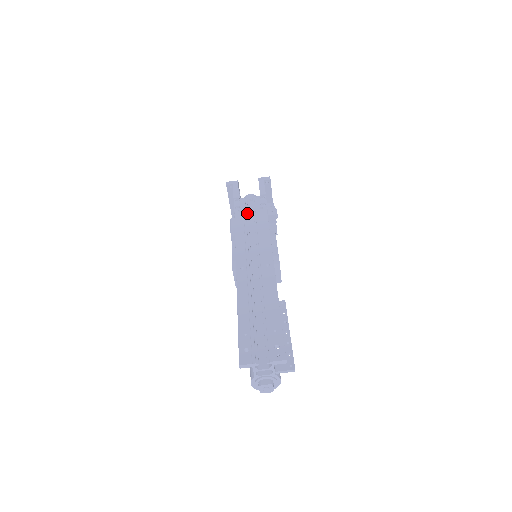
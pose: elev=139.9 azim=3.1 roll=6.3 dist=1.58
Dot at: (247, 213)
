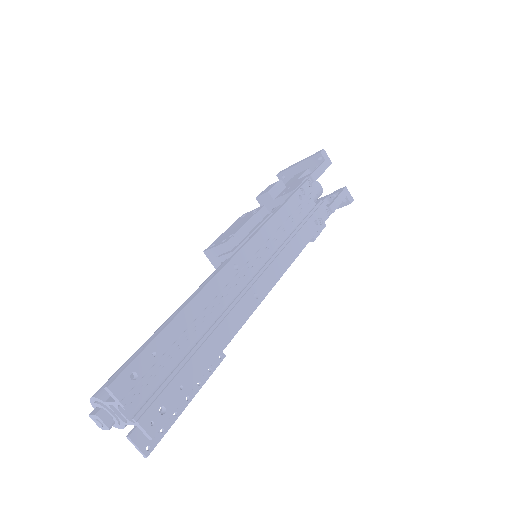
Dot at: (302, 209)
